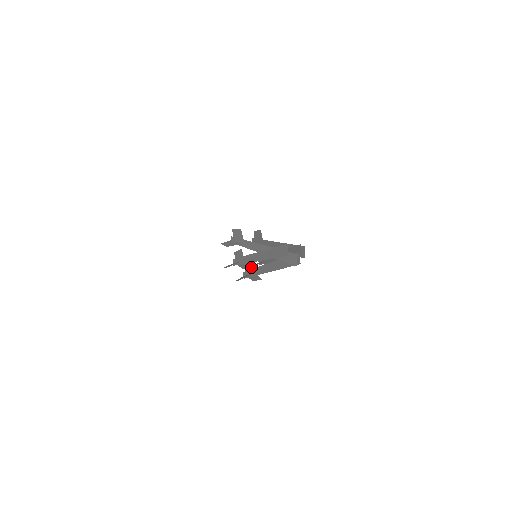
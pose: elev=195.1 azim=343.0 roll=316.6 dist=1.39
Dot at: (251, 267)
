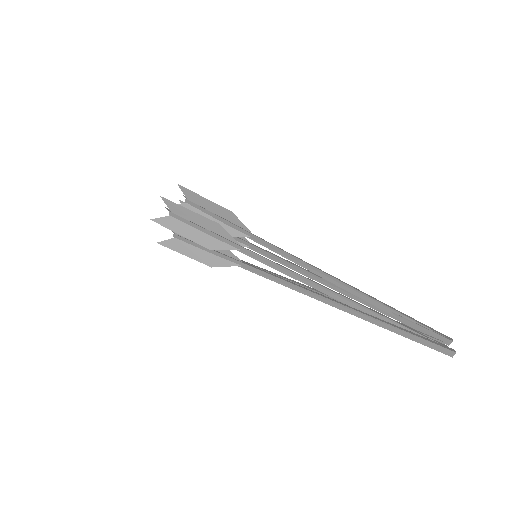
Dot at: occluded
